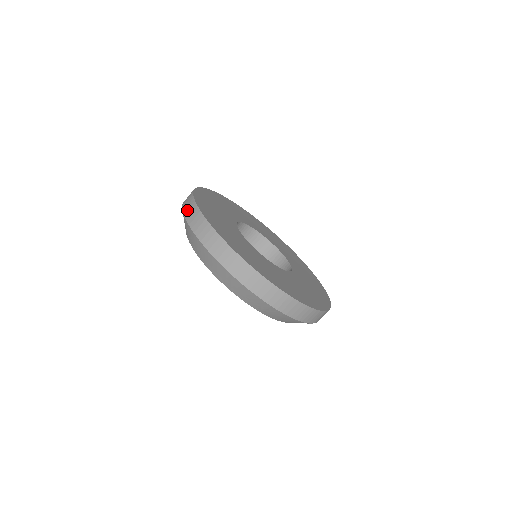
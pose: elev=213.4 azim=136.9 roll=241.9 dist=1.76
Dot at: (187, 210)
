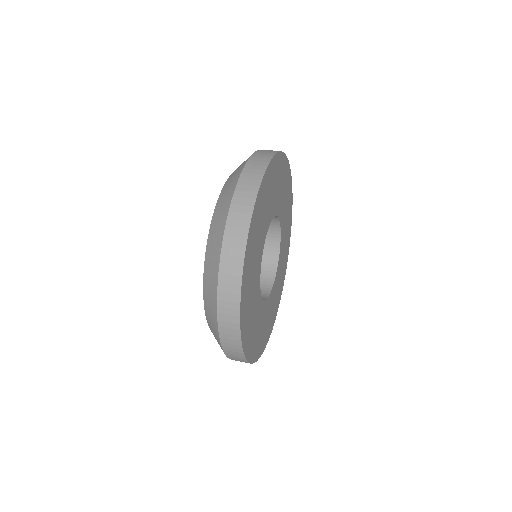
Dot at: (259, 154)
